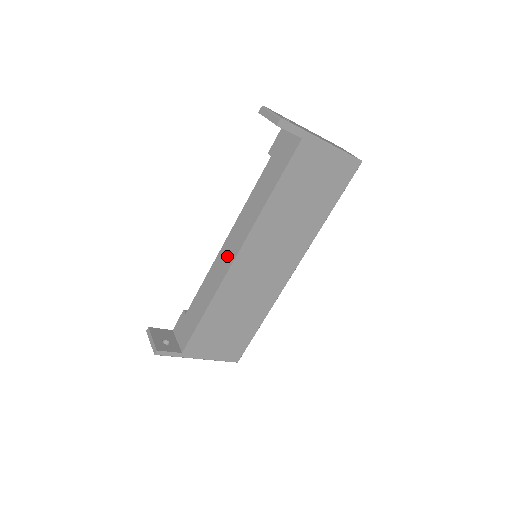
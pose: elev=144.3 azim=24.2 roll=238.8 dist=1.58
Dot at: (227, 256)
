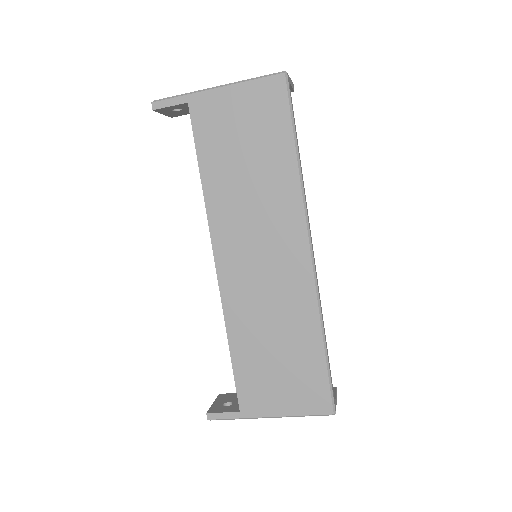
Dot at: occluded
